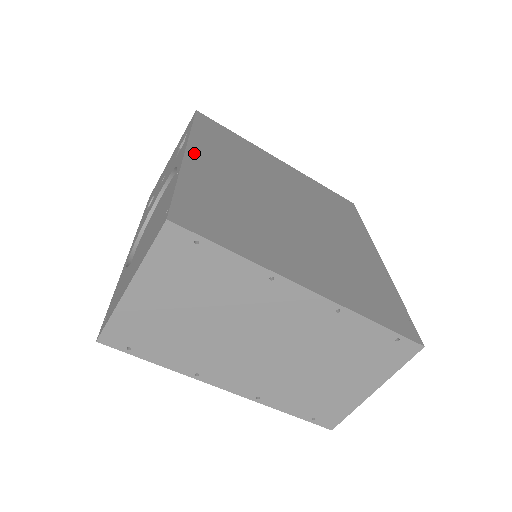
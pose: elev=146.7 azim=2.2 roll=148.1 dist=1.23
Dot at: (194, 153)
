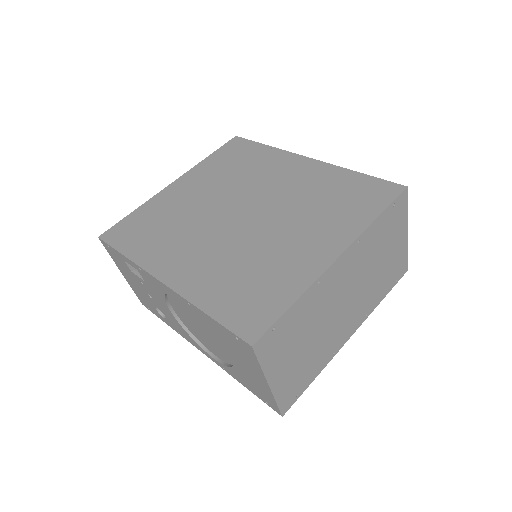
Dot at: (165, 275)
